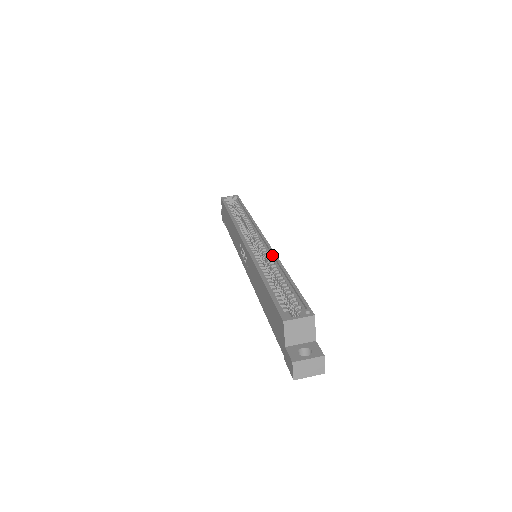
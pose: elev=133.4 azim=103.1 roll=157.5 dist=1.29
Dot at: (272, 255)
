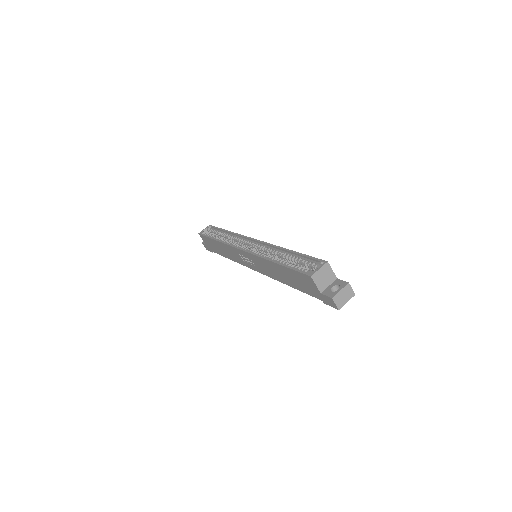
Dot at: (270, 246)
